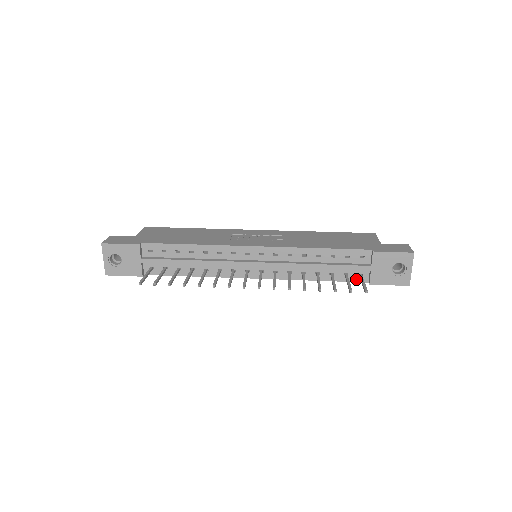
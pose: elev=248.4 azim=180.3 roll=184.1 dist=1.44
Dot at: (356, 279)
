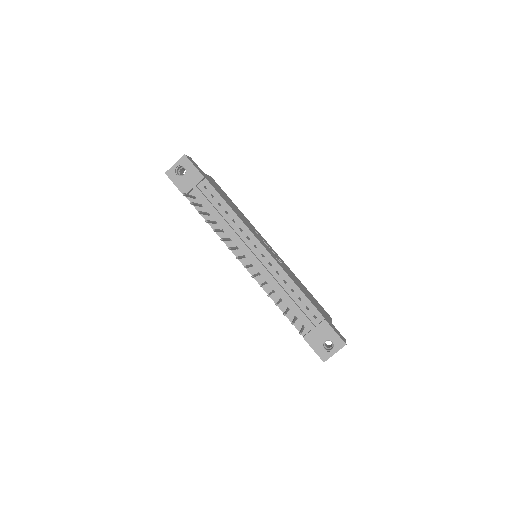
Dot at: (298, 327)
